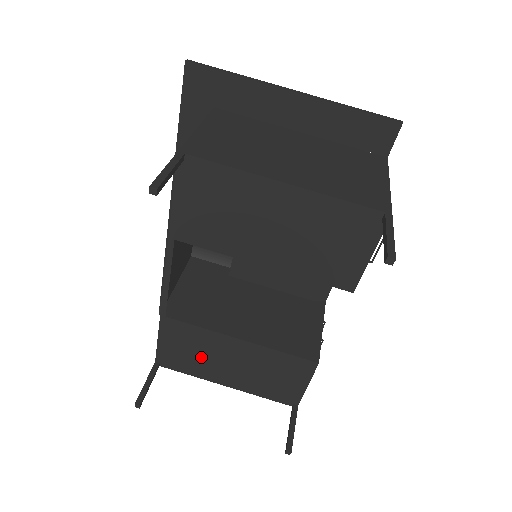
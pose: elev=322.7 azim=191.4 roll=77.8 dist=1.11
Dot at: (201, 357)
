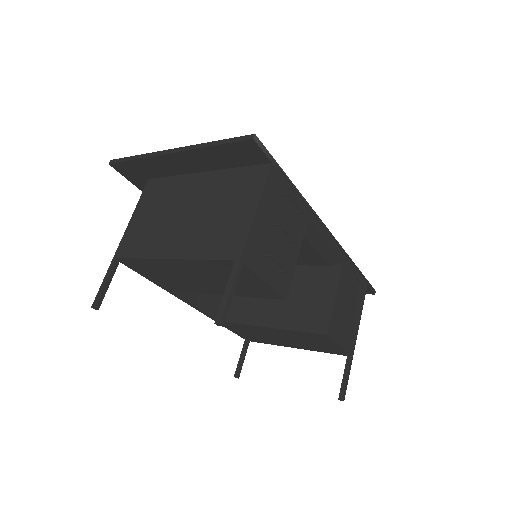
Dot at: (262, 336)
